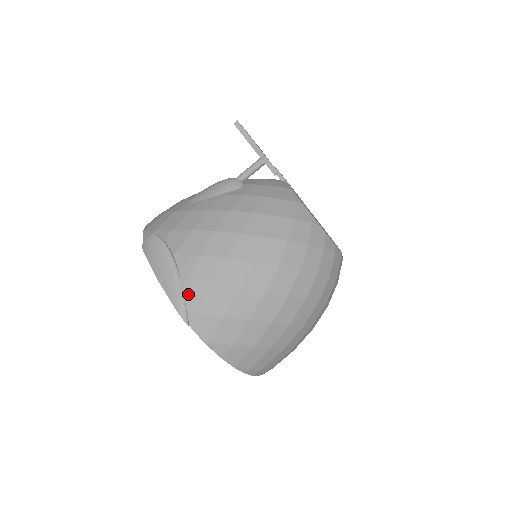
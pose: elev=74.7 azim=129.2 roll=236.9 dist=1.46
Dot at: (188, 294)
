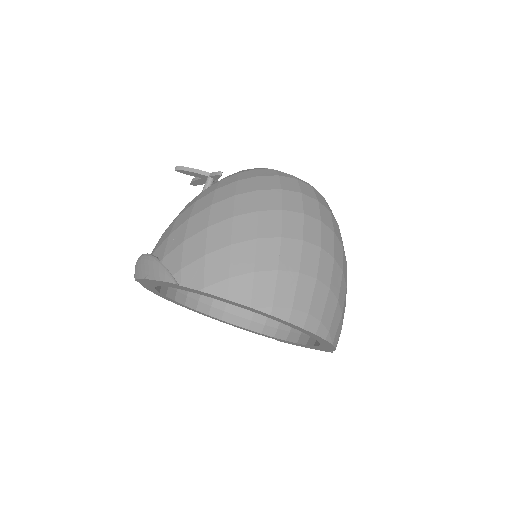
Dot at: (168, 263)
